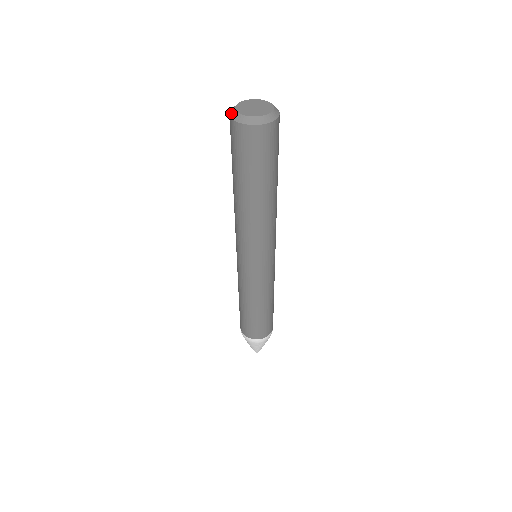
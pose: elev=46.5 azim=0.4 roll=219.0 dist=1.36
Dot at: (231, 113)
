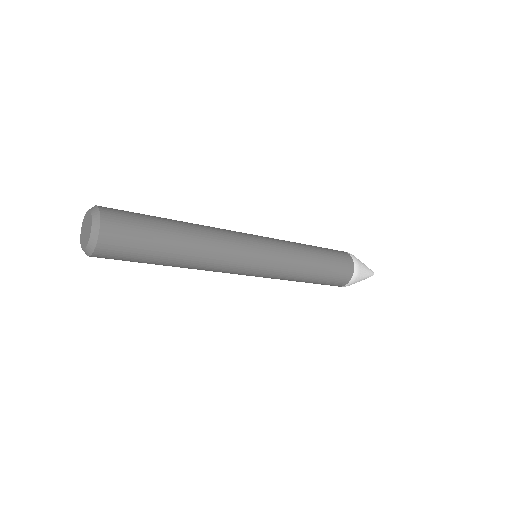
Dot at: occluded
